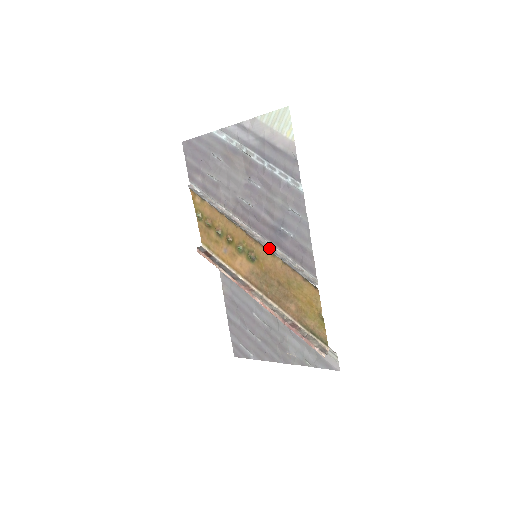
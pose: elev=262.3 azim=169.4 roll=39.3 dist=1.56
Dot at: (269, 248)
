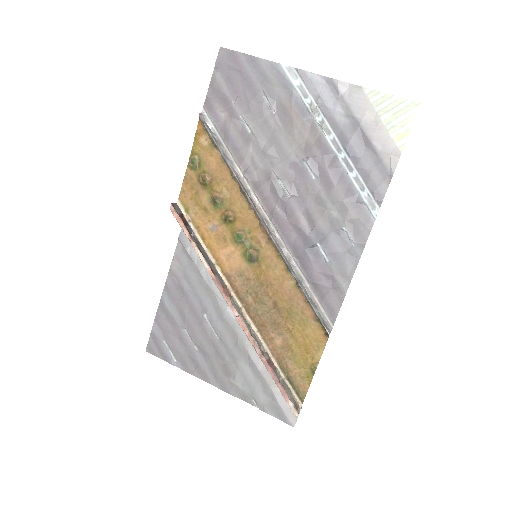
Dot at: (286, 259)
